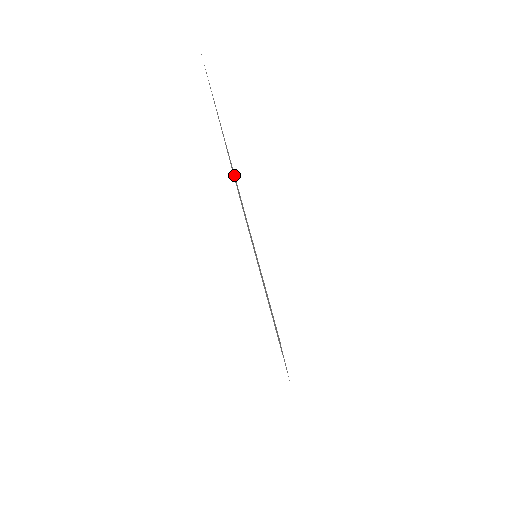
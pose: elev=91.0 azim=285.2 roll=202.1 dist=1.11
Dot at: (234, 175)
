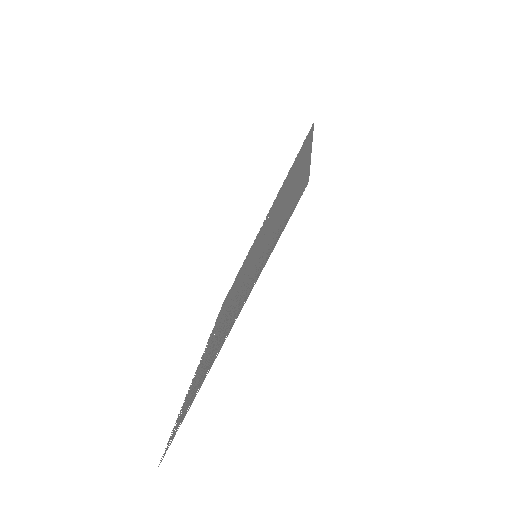
Dot at: (300, 163)
